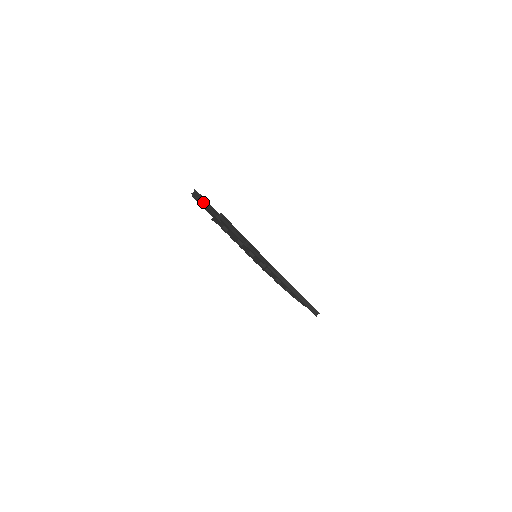
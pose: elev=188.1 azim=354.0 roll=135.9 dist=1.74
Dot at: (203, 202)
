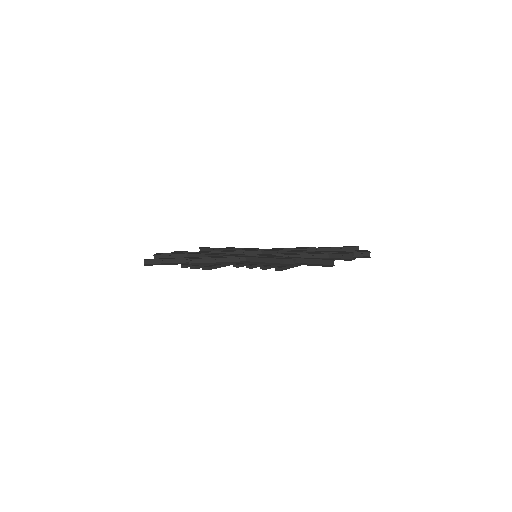
Dot at: (162, 257)
